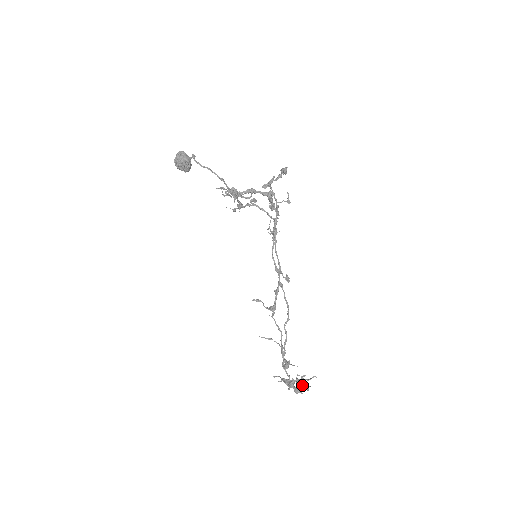
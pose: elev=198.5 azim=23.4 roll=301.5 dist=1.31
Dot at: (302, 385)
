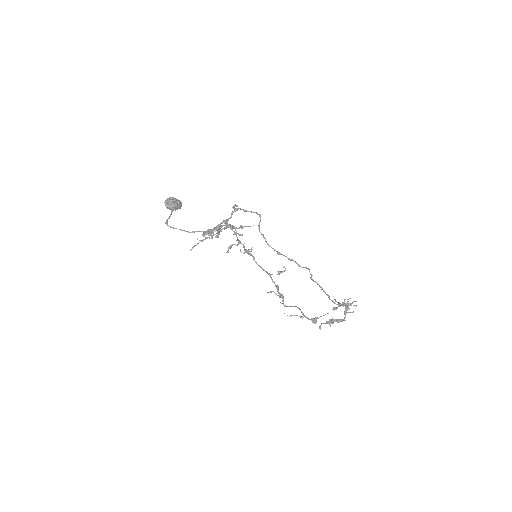
Dot at: occluded
